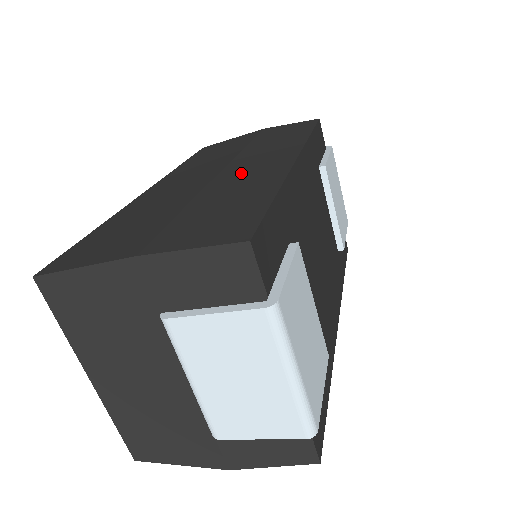
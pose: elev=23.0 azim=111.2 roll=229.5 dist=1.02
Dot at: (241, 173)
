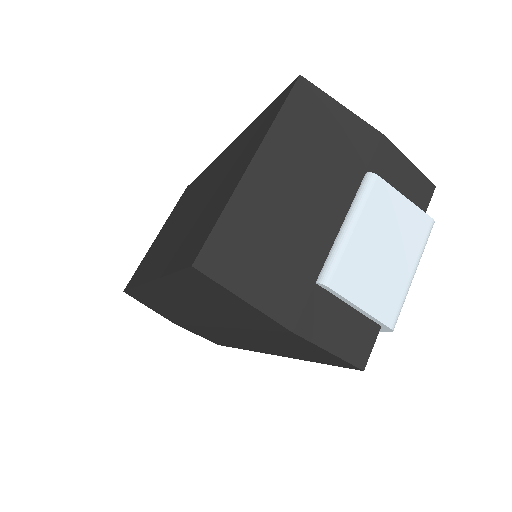
Dot at: occluded
